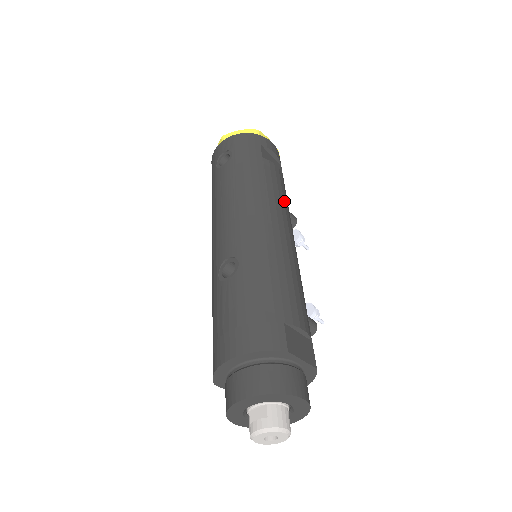
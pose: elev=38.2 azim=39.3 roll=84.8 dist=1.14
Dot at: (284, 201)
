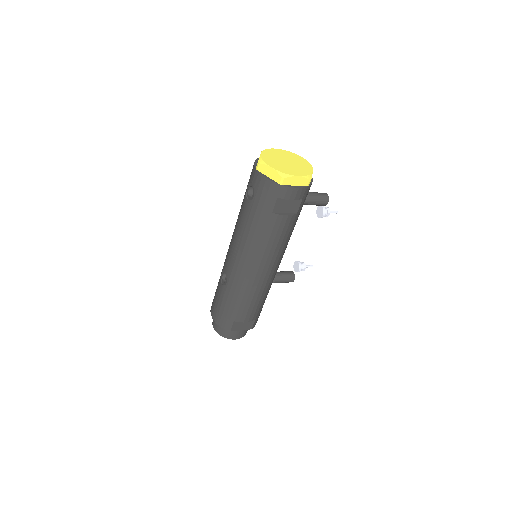
Dot at: (277, 247)
